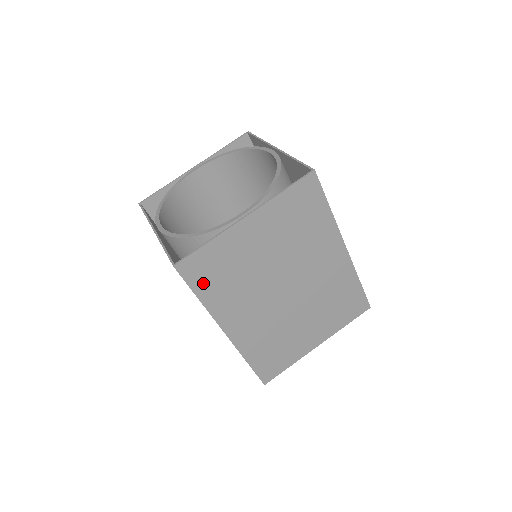
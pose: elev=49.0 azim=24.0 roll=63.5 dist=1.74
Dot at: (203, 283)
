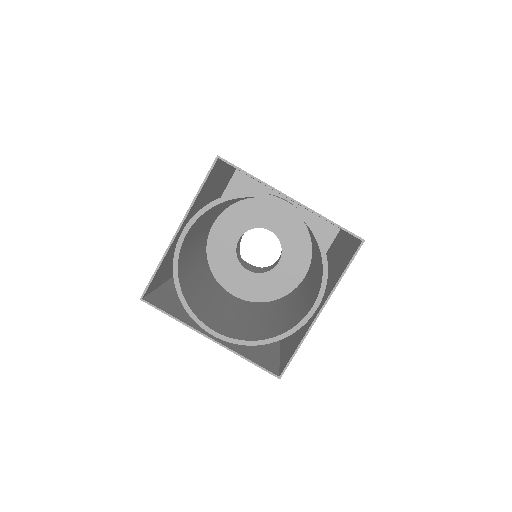
Dot at: occluded
